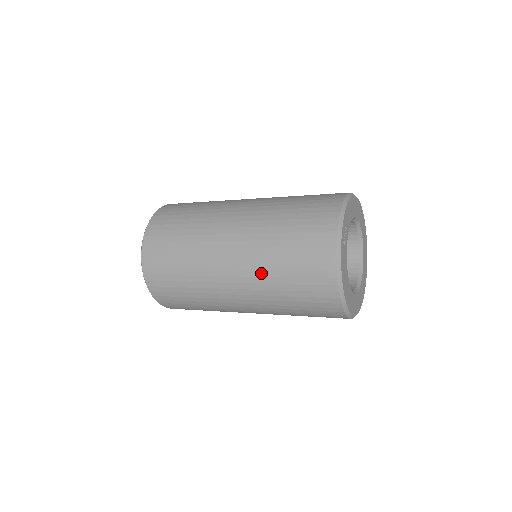
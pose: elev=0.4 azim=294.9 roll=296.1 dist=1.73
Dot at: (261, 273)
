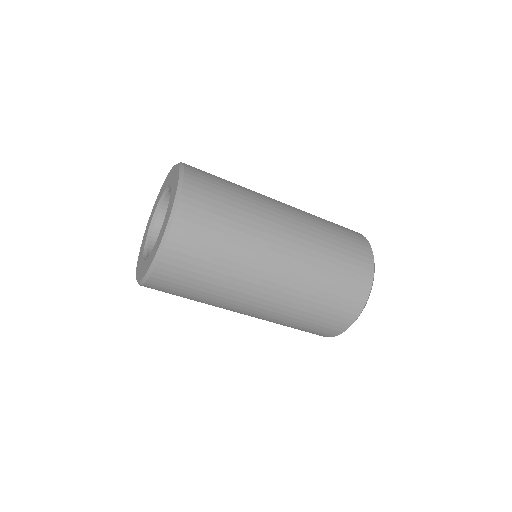
Dot at: occluded
